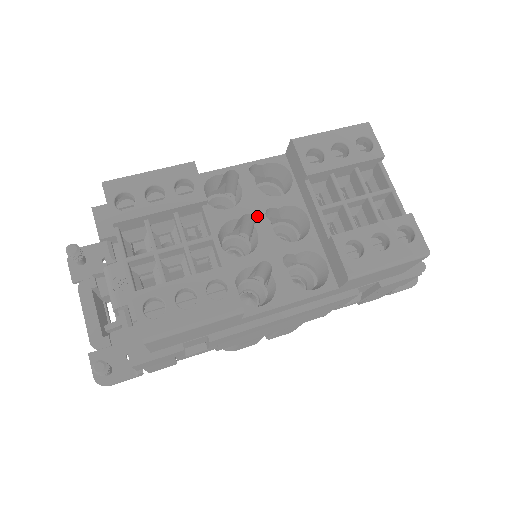
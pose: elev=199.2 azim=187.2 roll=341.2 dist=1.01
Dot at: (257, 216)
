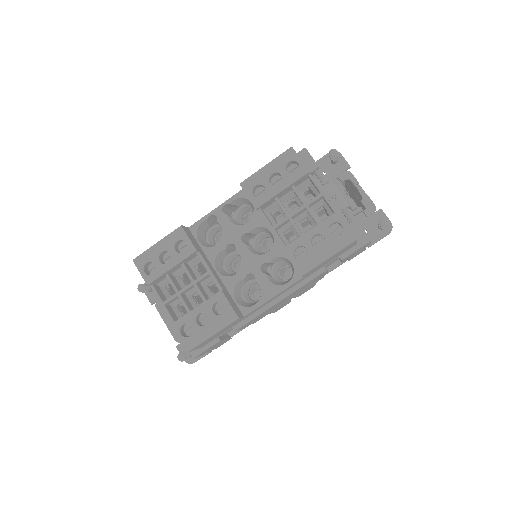
Dot at: (236, 243)
